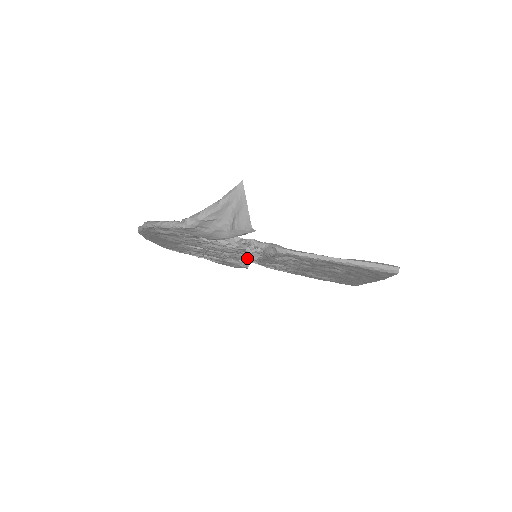
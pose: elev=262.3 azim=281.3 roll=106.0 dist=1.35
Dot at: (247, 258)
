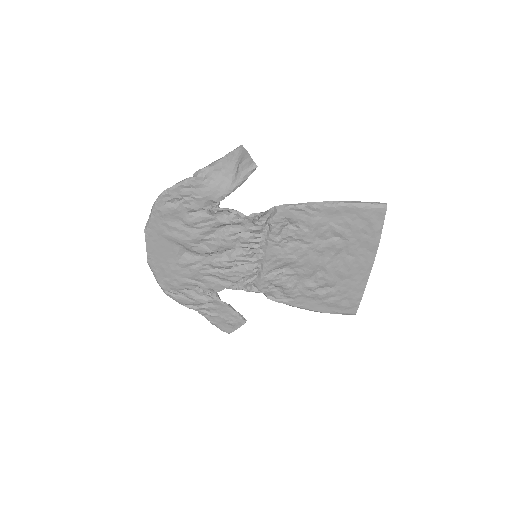
Dot at: (247, 268)
